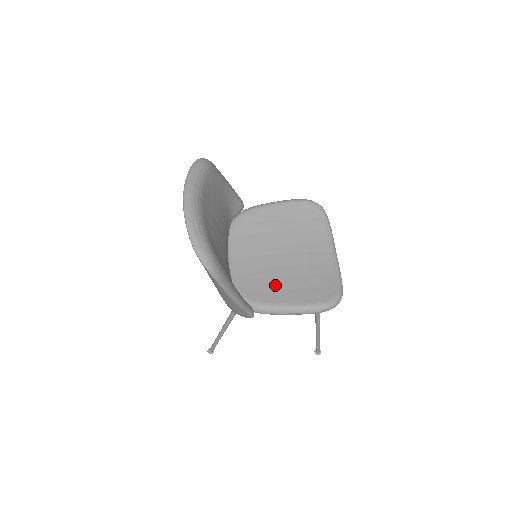
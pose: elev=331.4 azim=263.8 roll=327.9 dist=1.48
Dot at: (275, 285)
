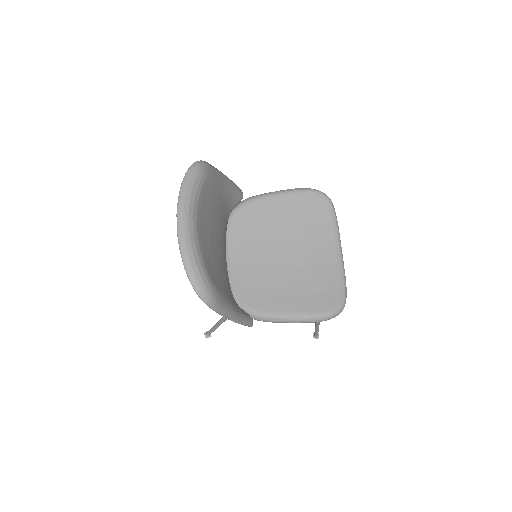
Dot at: (276, 291)
